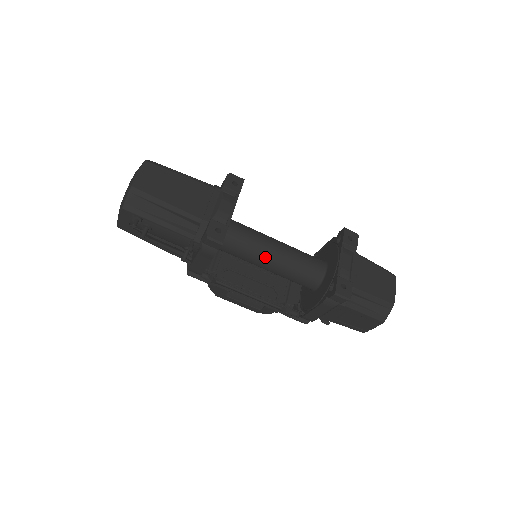
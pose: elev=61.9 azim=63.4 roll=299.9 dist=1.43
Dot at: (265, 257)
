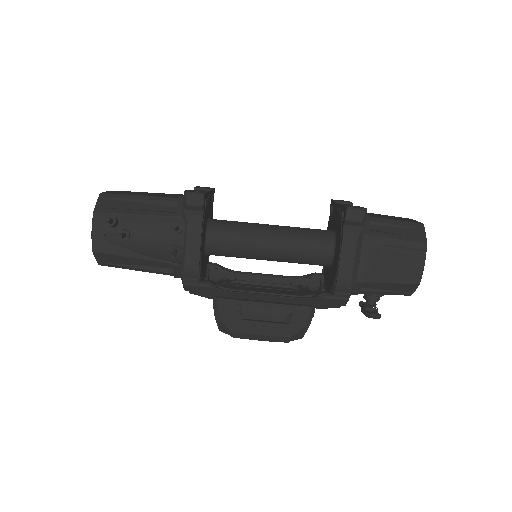
Dot at: (262, 233)
